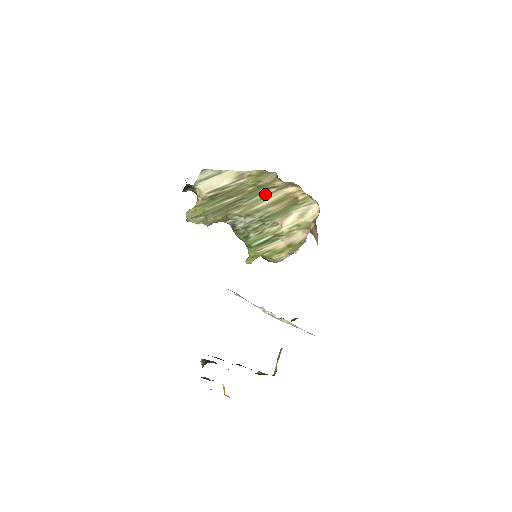
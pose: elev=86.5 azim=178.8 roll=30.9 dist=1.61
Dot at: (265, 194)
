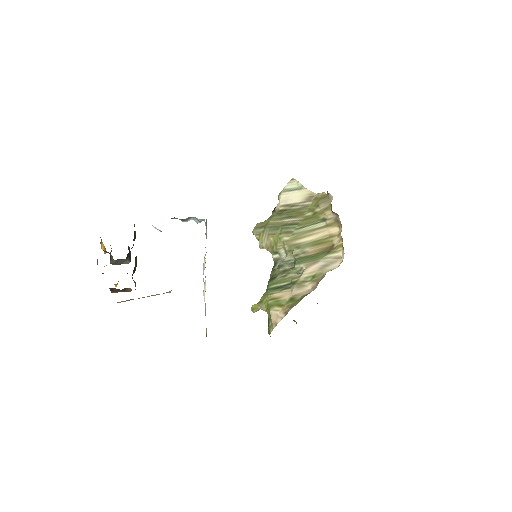
Dot at: (314, 227)
